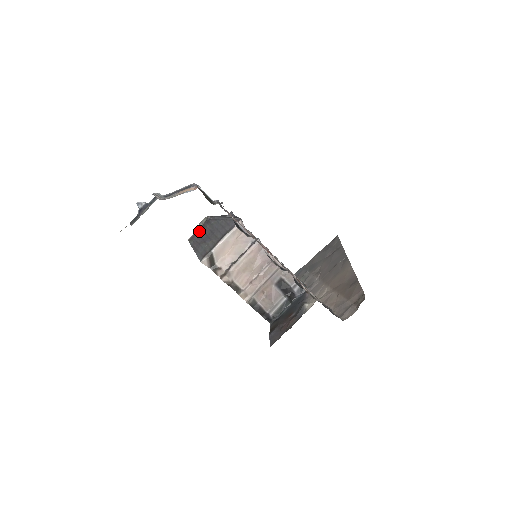
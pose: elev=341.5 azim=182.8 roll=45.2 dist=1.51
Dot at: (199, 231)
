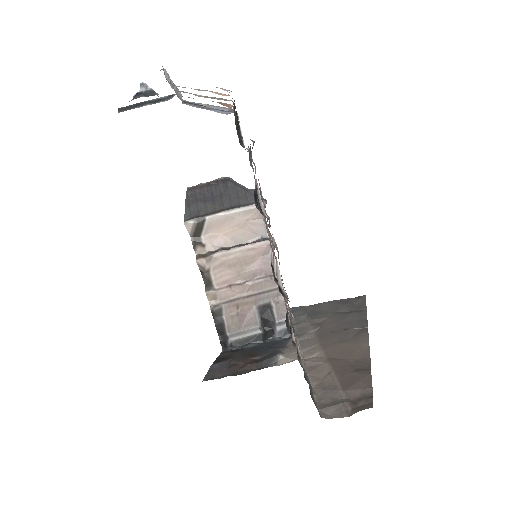
Dot at: (207, 185)
